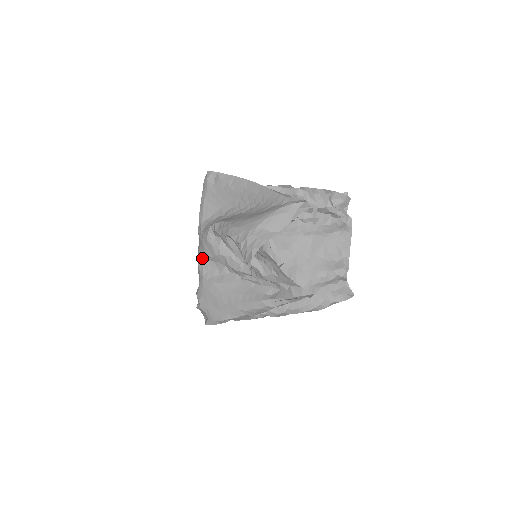
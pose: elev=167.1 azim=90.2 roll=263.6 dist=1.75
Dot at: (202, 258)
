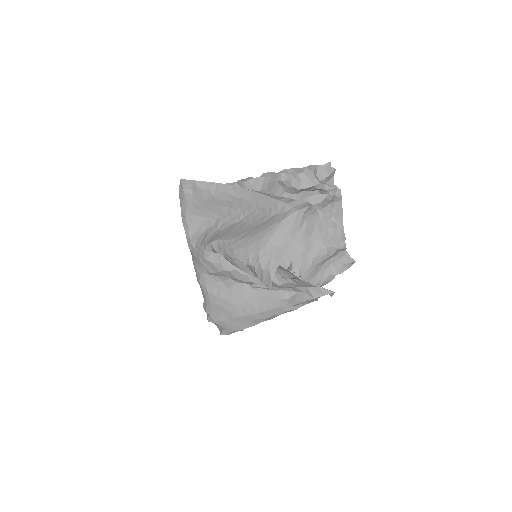
Dot at: (202, 275)
